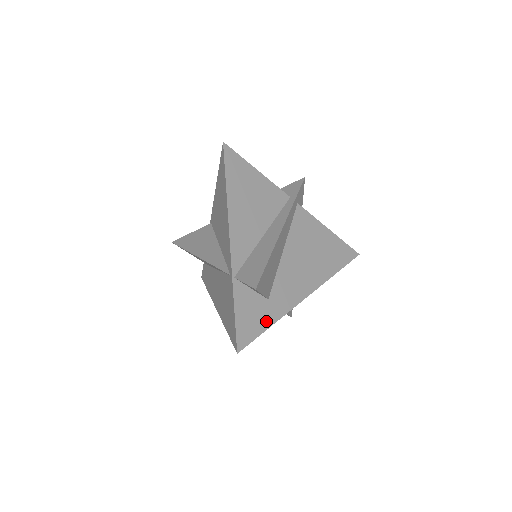
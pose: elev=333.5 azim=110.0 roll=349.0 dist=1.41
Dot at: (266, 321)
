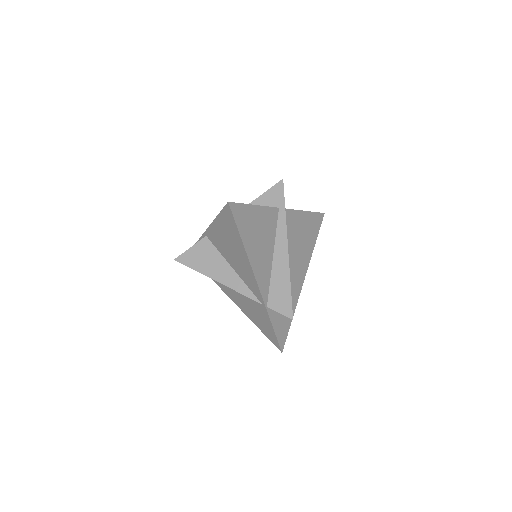
Dot at: (289, 318)
